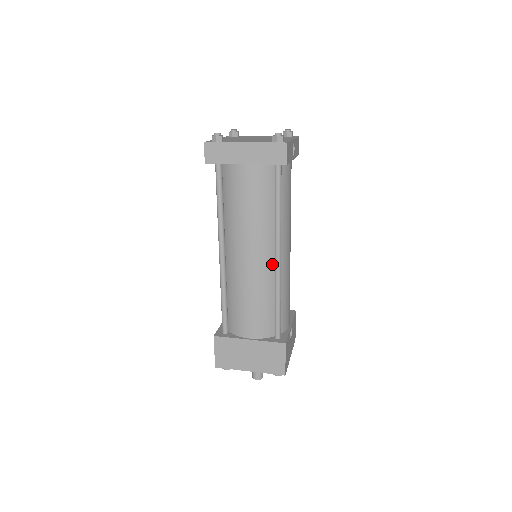
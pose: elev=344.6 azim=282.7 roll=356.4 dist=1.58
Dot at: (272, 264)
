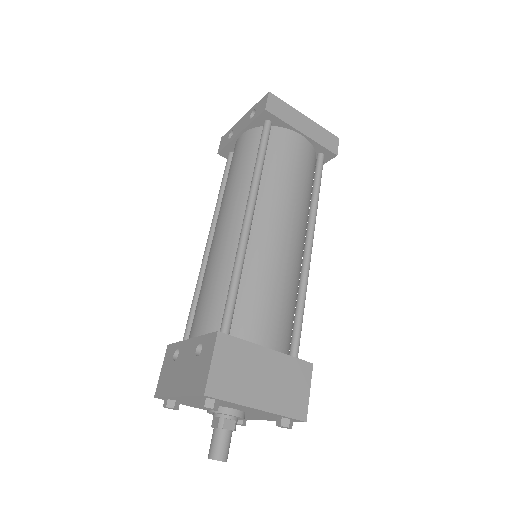
Dot at: (301, 254)
